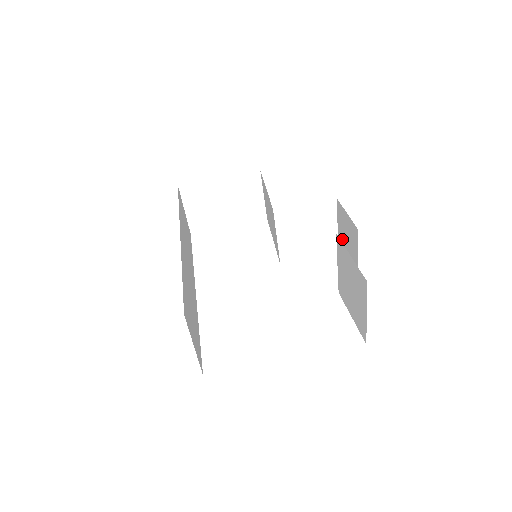
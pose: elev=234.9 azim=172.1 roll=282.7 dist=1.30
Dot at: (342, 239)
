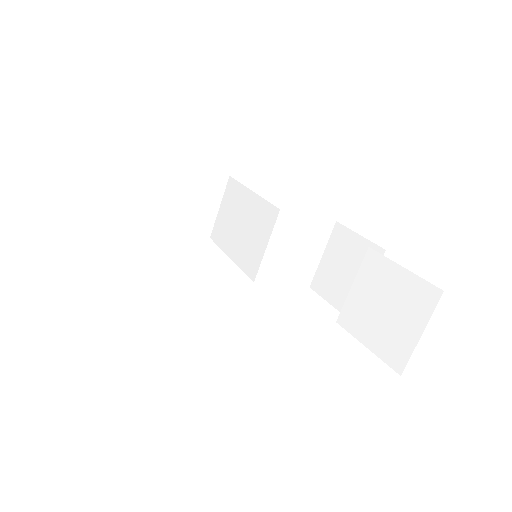
Dot at: (330, 268)
